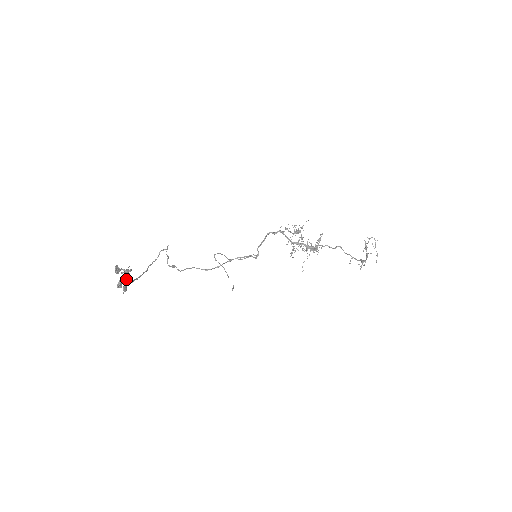
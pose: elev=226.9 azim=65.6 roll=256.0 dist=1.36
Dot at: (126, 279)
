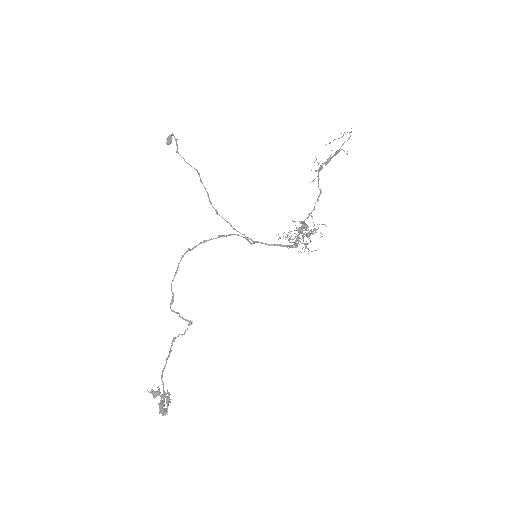
Dot at: (160, 395)
